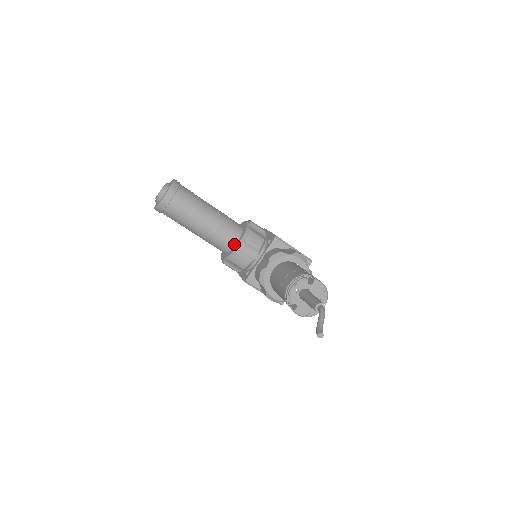
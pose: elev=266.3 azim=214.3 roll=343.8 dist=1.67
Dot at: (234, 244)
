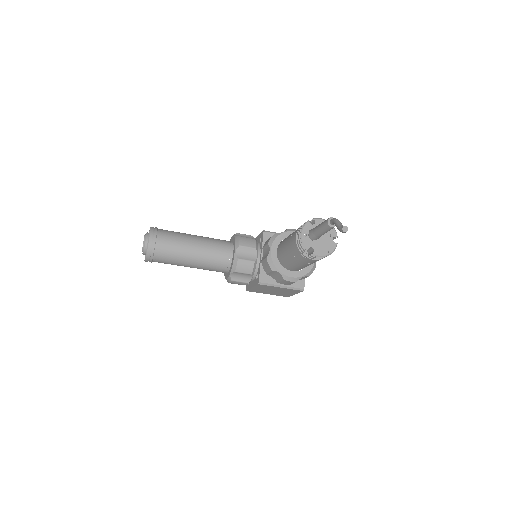
Dot at: (231, 256)
